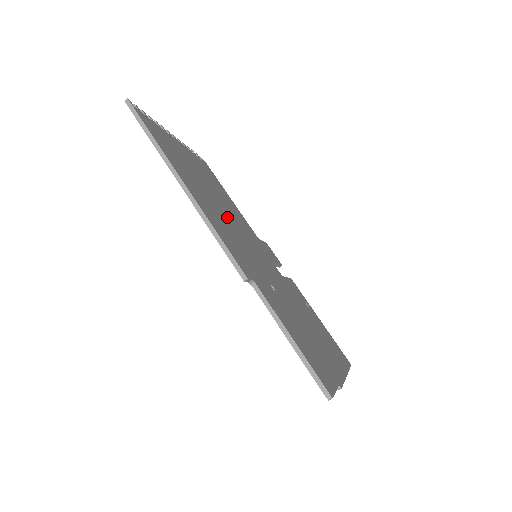
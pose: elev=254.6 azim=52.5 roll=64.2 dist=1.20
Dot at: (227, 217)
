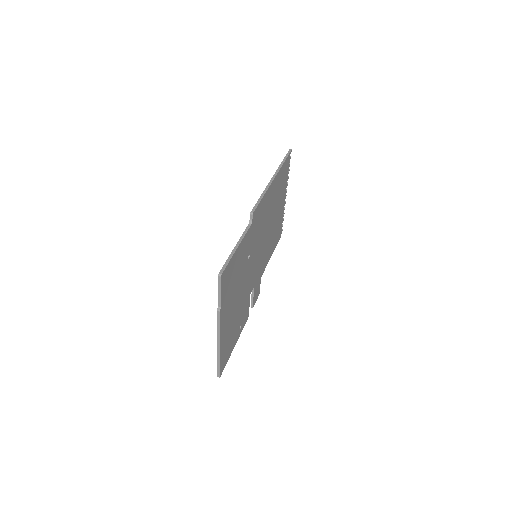
Dot at: (267, 228)
